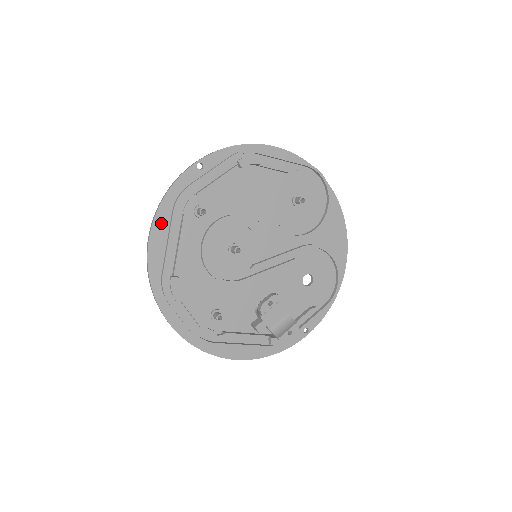
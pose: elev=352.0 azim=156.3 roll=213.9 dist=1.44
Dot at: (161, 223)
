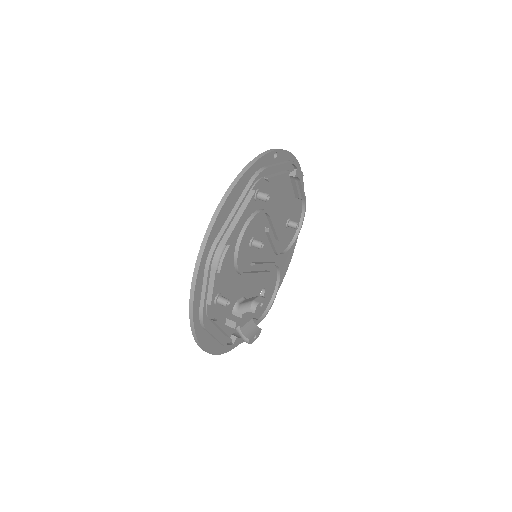
Dot at: (239, 188)
